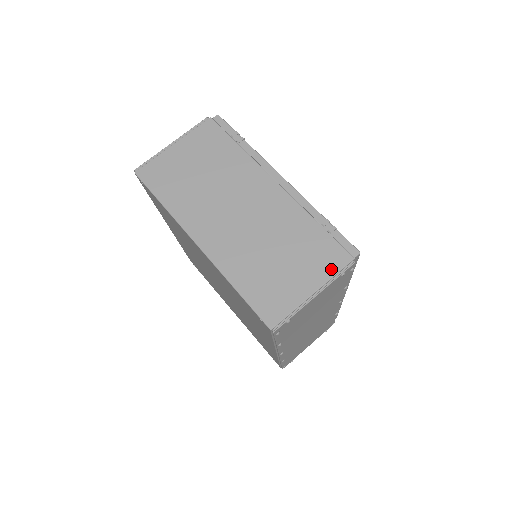
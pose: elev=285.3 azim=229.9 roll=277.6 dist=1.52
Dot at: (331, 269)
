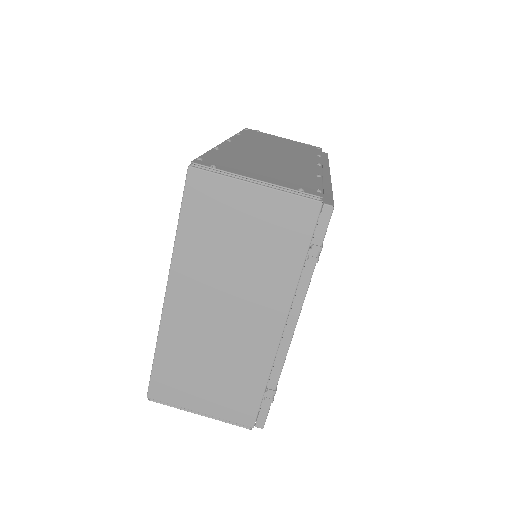
Dot at: (230, 416)
